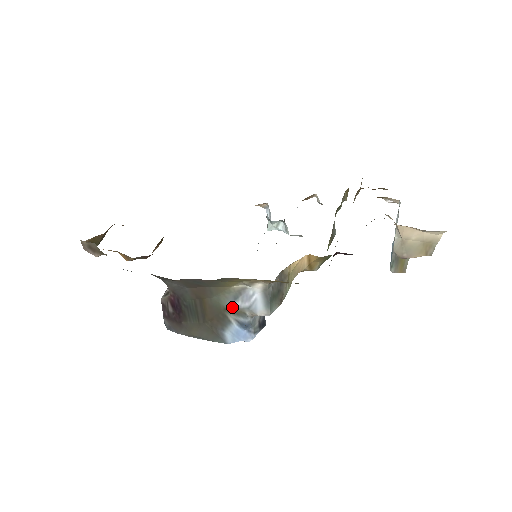
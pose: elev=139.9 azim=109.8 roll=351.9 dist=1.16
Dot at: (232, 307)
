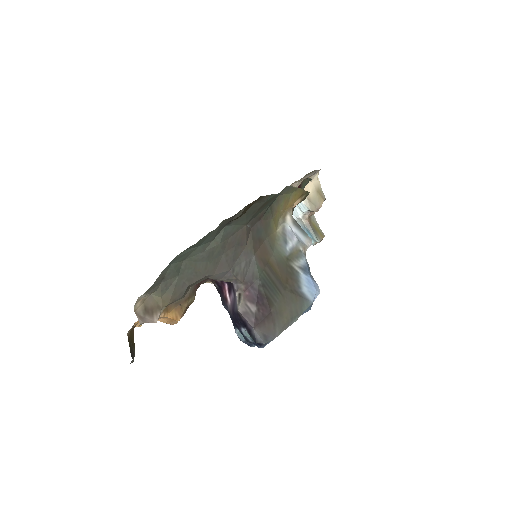
Dot at: (289, 252)
